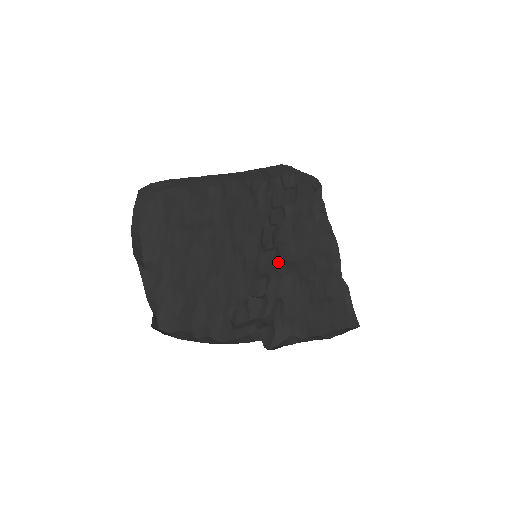
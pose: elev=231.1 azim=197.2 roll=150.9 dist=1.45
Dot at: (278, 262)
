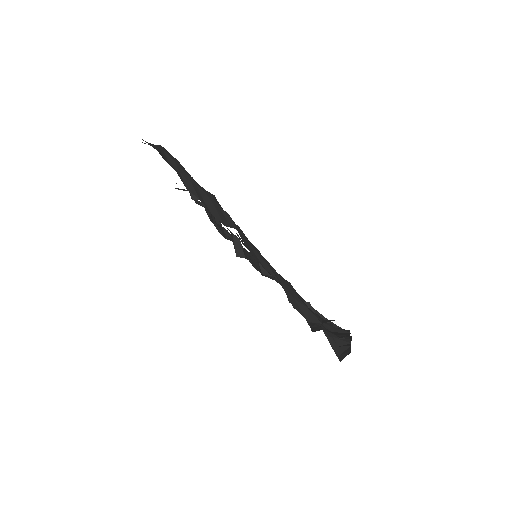
Dot at: occluded
